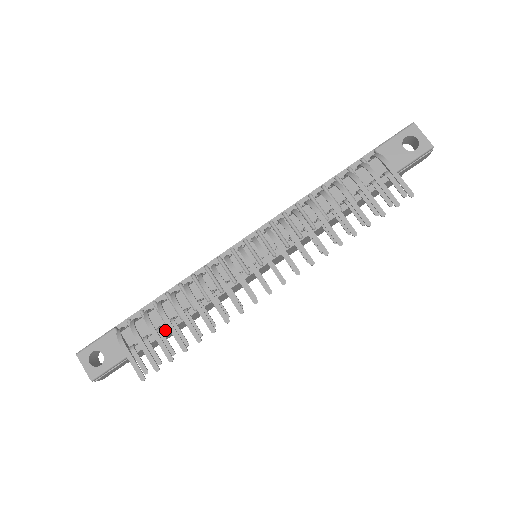
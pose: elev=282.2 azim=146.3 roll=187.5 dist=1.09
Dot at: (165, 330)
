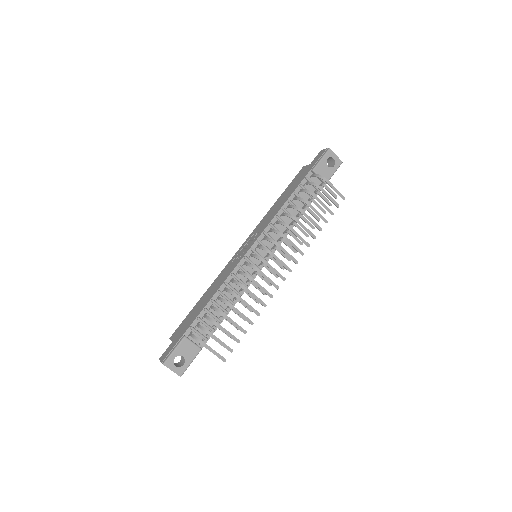
Dot at: occluded
